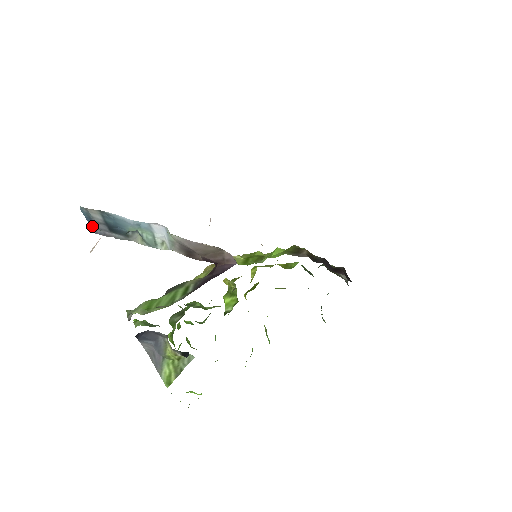
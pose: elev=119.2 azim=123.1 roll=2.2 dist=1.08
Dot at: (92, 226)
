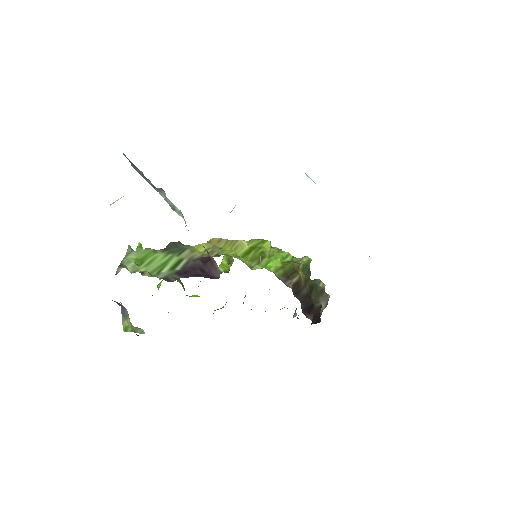
Dot at: (132, 164)
